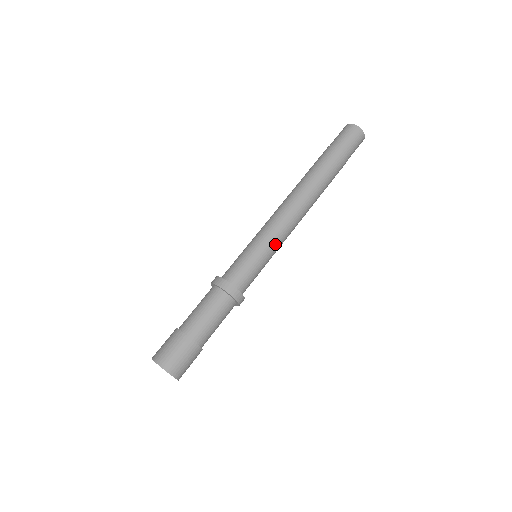
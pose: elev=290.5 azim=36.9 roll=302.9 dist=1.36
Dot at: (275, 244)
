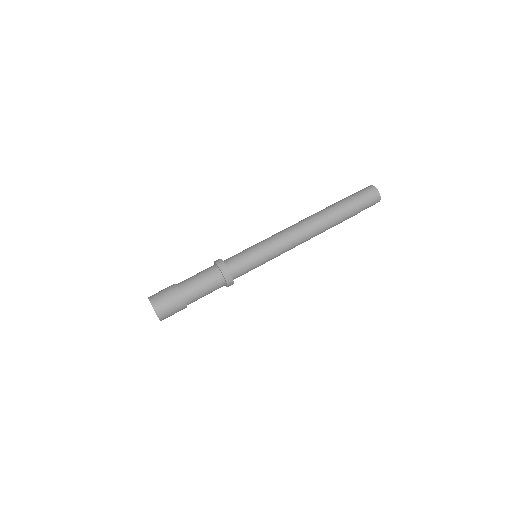
Dot at: (271, 248)
